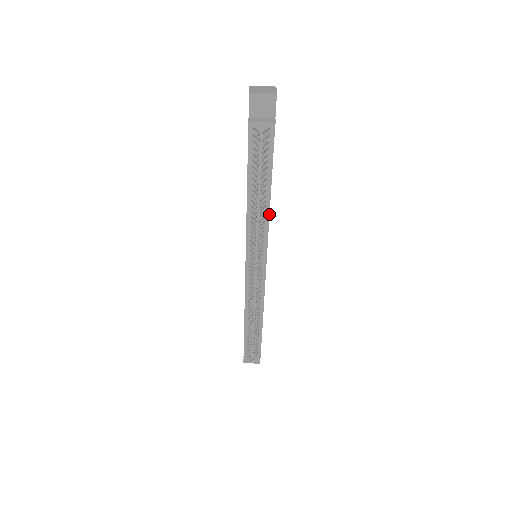
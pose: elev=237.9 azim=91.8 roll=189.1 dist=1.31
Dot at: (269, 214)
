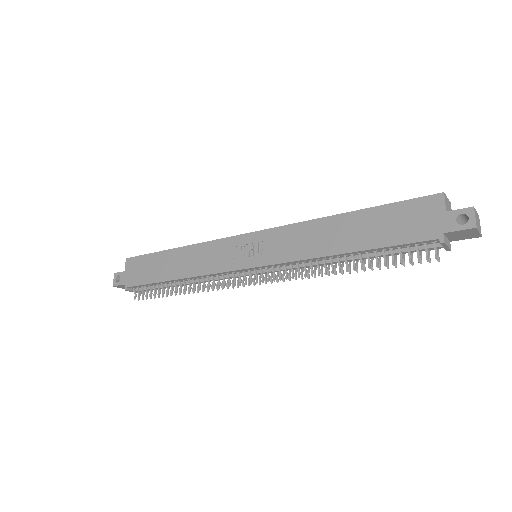
Dot at: occluded
